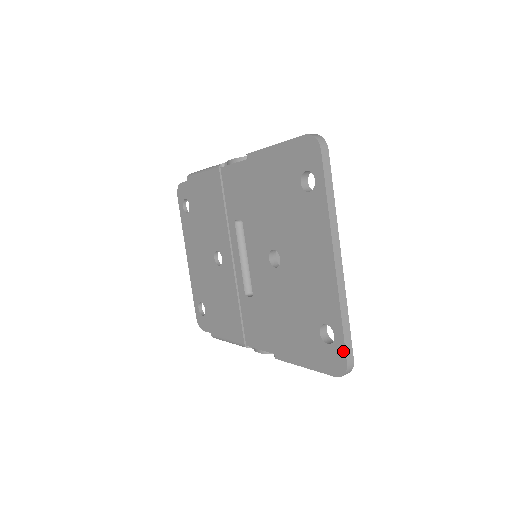
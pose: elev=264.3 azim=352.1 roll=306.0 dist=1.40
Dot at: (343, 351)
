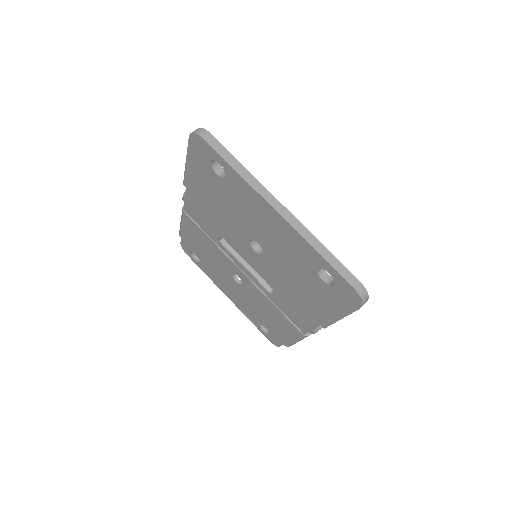
Dot at: (344, 281)
